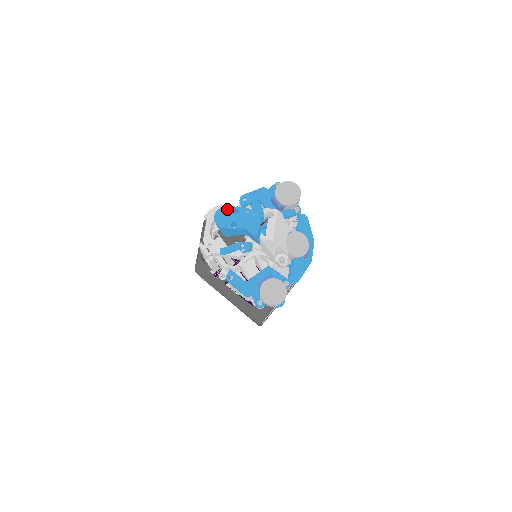
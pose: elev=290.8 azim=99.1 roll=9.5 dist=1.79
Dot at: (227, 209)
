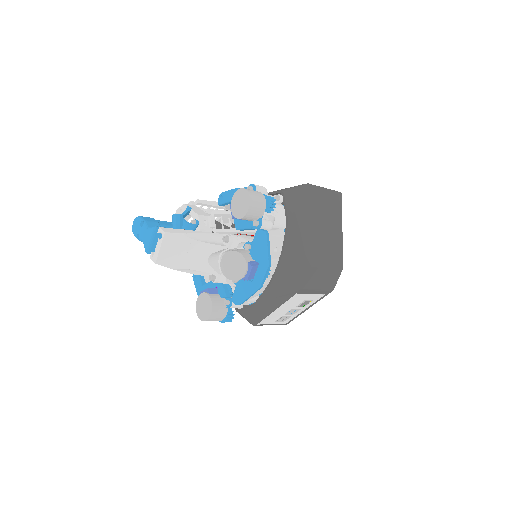
Dot at: (138, 219)
